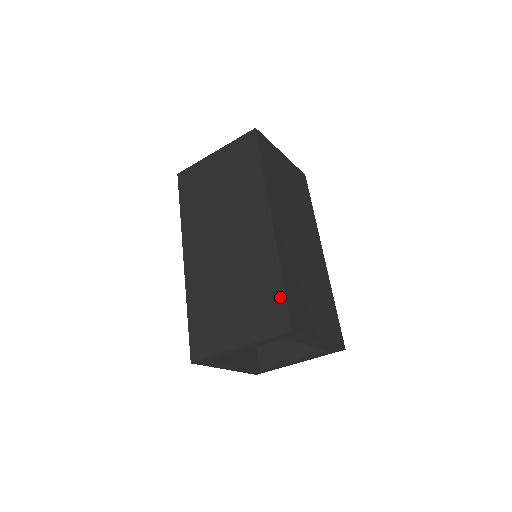
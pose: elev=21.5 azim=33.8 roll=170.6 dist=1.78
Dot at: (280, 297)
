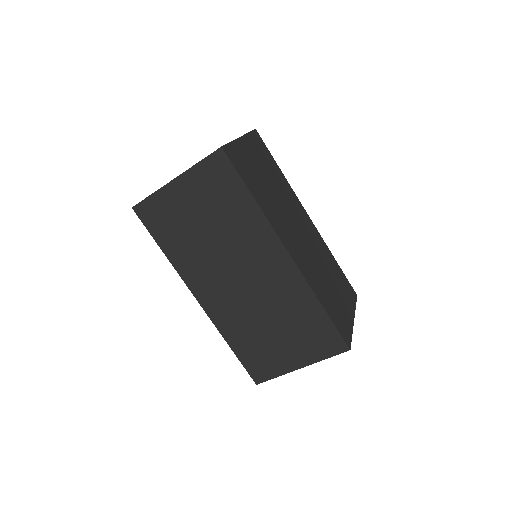
Dot at: (329, 326)
